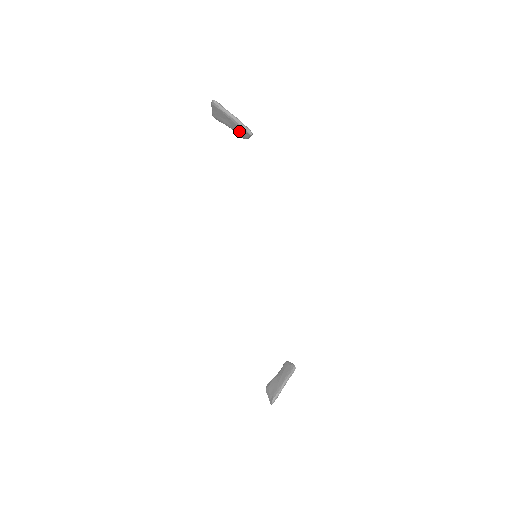
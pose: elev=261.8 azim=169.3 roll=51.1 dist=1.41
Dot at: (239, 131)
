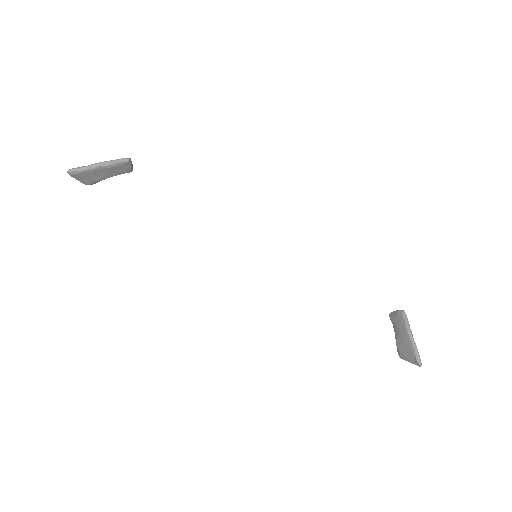
Dot at: (118, 171)
